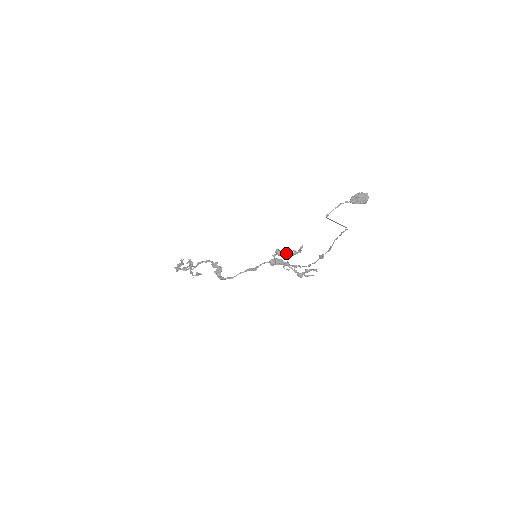
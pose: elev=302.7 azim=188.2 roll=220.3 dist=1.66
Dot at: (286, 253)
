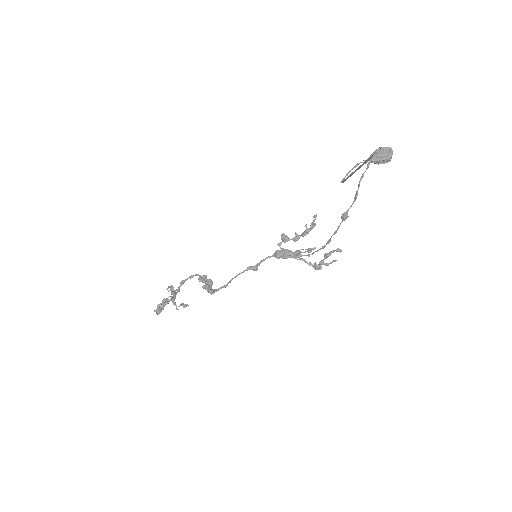
Dot at: (295, 233)
